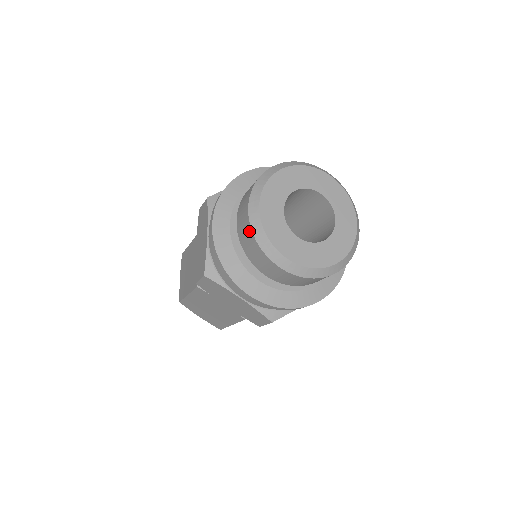
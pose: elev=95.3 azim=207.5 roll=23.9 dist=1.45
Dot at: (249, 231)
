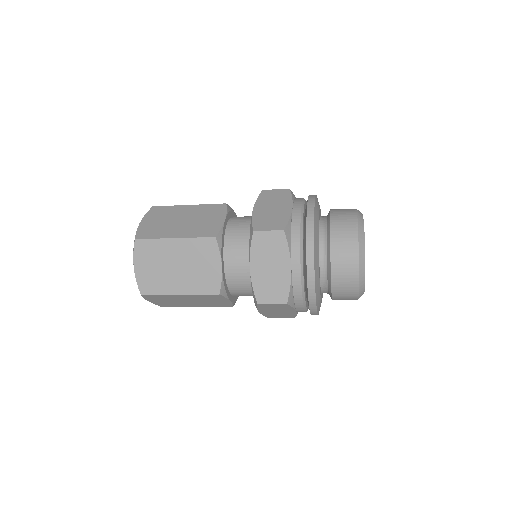
Dot at: (354, 229)
